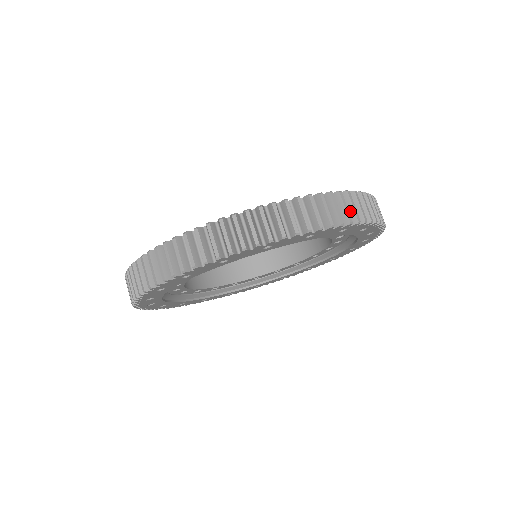
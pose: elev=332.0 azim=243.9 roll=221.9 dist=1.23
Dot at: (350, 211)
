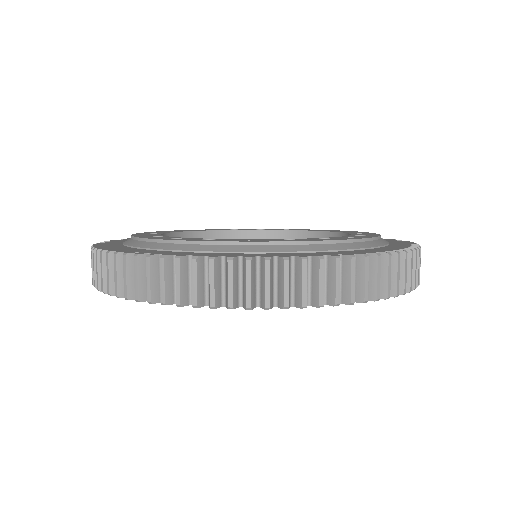
Dot at: (244, 288)
